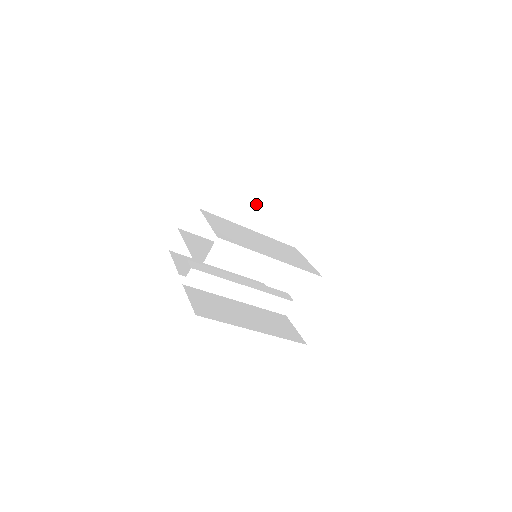
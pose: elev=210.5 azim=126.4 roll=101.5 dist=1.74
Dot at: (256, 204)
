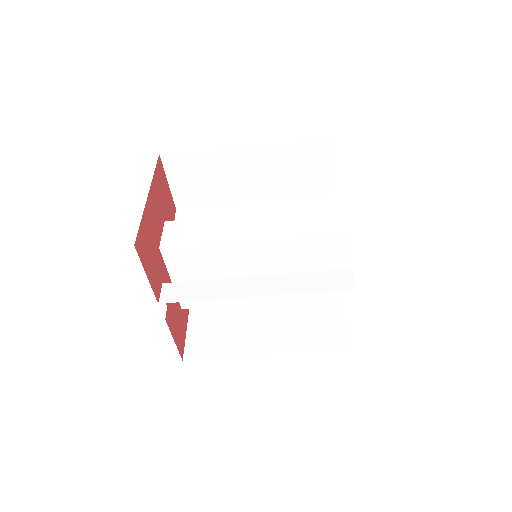
Dot at: occluded
